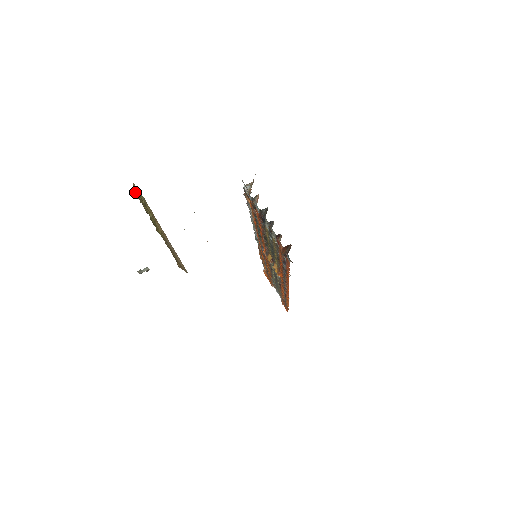
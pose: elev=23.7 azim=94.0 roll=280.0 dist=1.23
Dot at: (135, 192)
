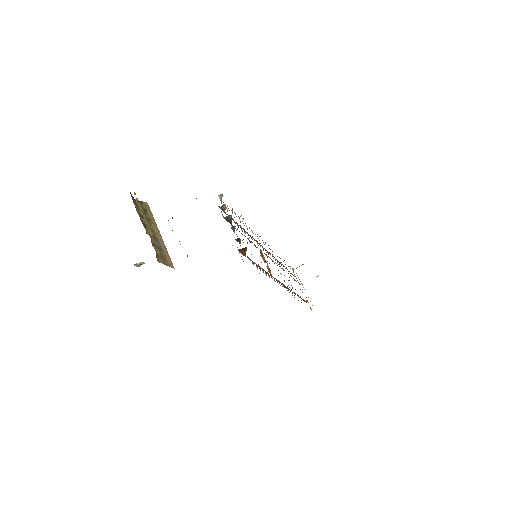
Dot at: (136, 200)
